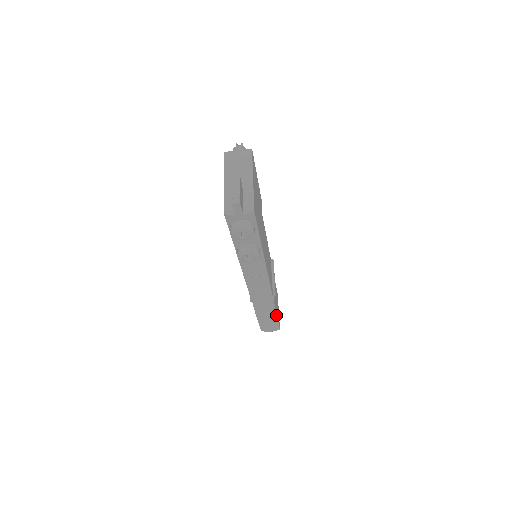
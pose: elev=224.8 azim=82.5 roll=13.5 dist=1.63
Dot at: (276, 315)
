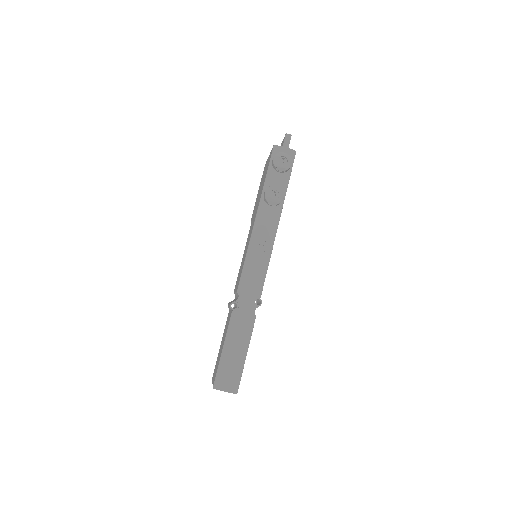
Dot at: occluded
